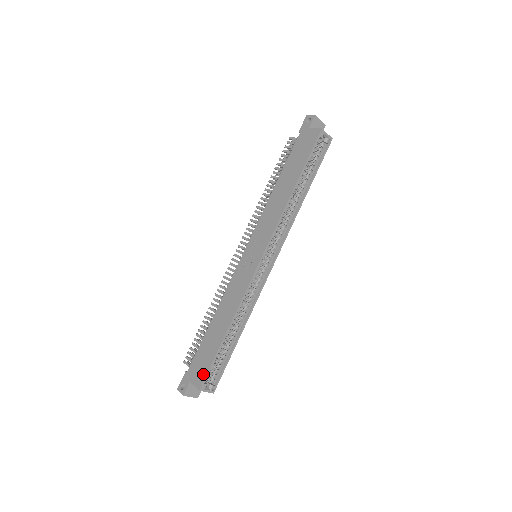
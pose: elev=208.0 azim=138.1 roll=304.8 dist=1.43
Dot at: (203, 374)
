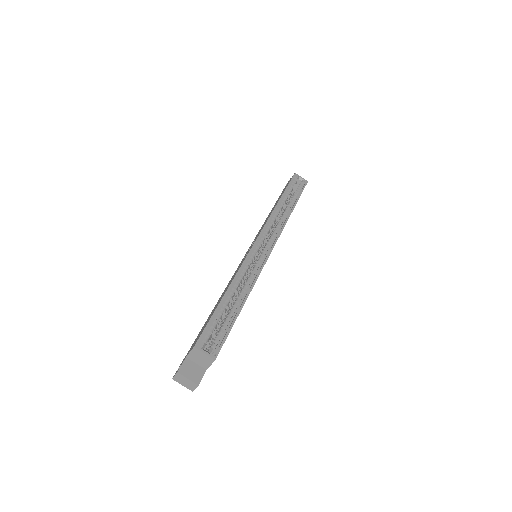
Dot at: (200, 335)
